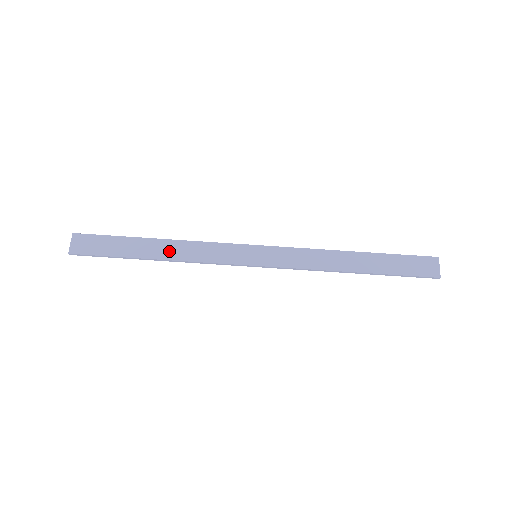
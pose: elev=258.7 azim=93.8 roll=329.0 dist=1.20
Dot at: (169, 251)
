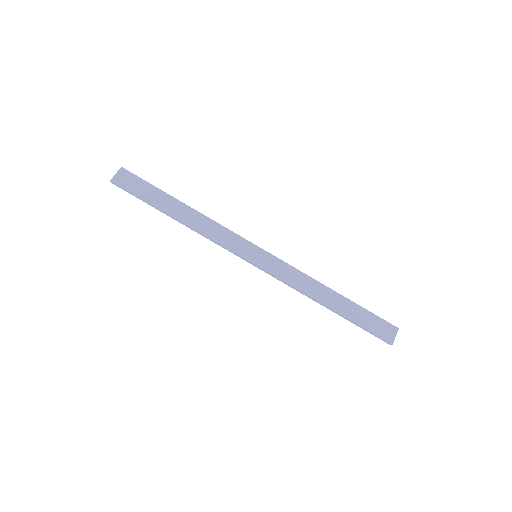
Dot at: (190, 218)
